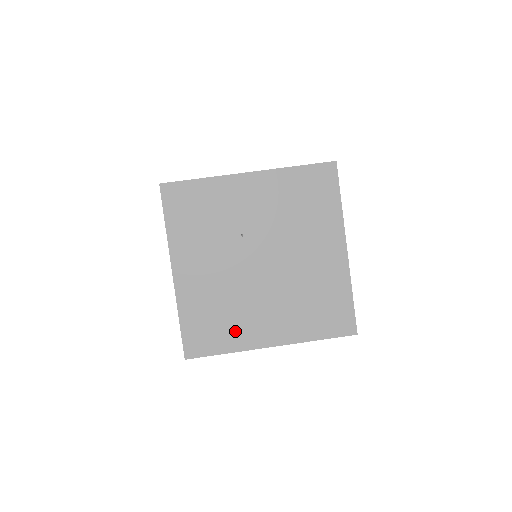
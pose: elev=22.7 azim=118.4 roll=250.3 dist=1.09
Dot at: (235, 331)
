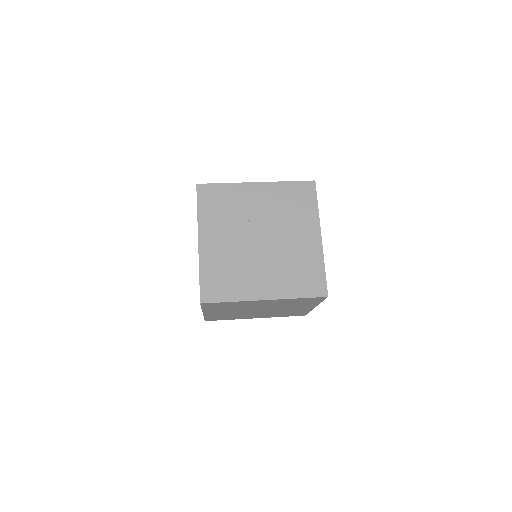
Dot at: (239, 286)
